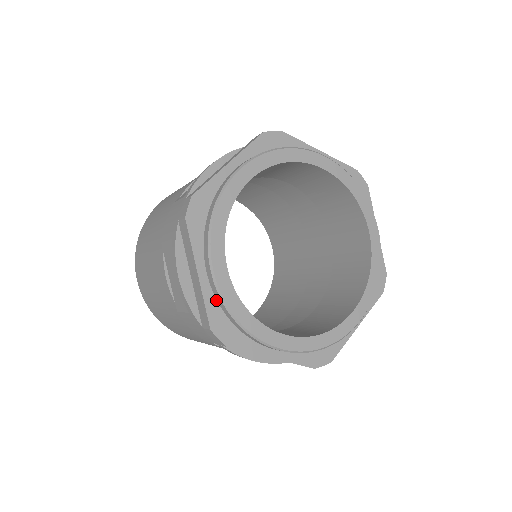
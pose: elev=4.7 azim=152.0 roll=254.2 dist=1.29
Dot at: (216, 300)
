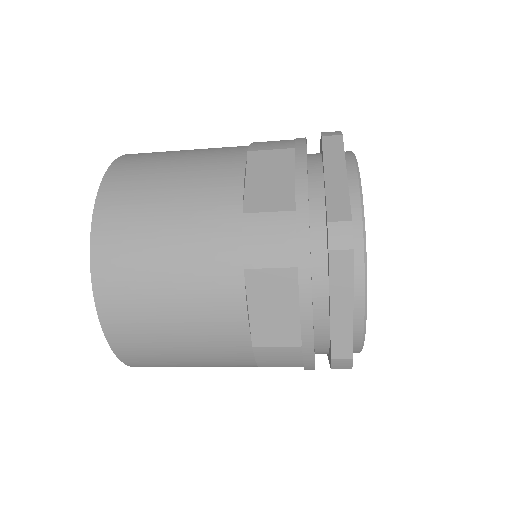
Dot at: occluded
